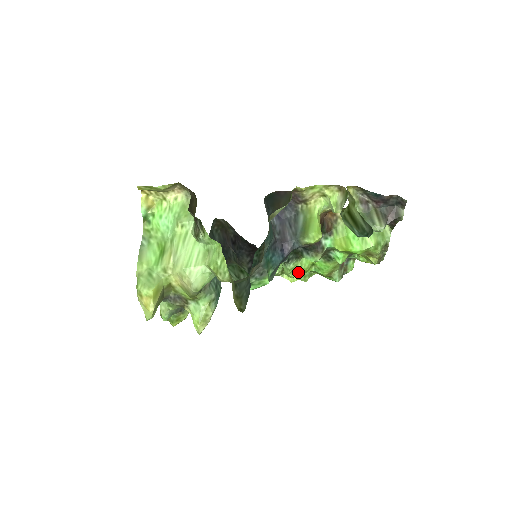
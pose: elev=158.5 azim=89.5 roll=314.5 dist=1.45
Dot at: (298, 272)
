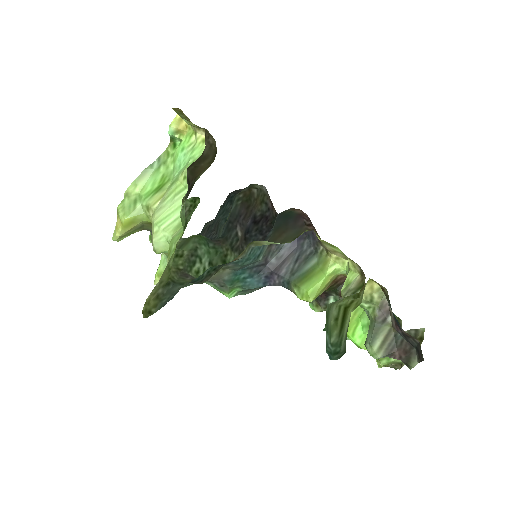
Dot at: occluded
